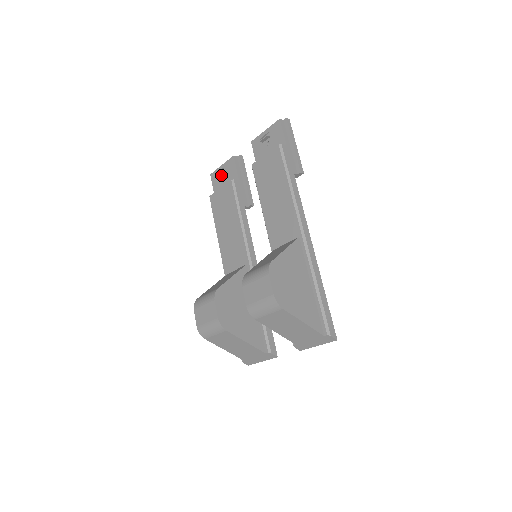
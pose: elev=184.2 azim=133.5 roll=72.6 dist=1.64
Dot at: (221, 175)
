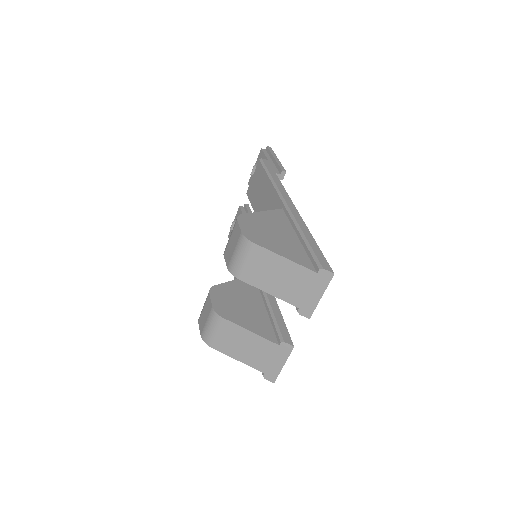
Dot at: occluded
